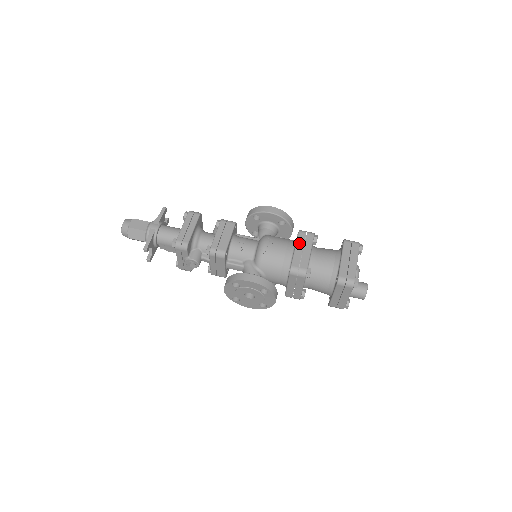
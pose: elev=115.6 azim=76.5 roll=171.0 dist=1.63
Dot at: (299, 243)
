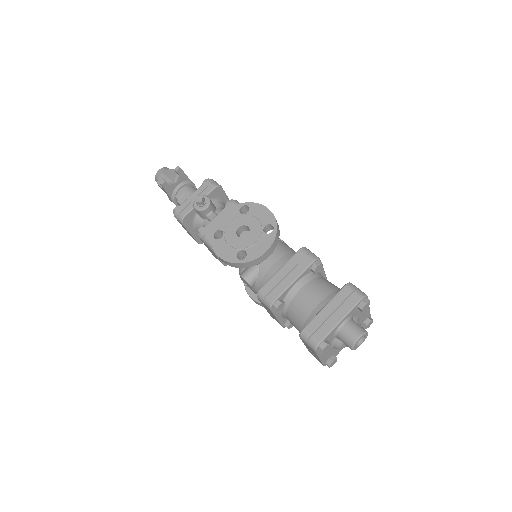
Dot at: occluded
